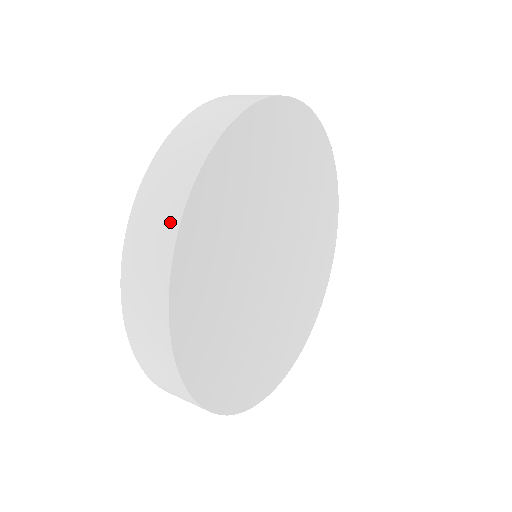
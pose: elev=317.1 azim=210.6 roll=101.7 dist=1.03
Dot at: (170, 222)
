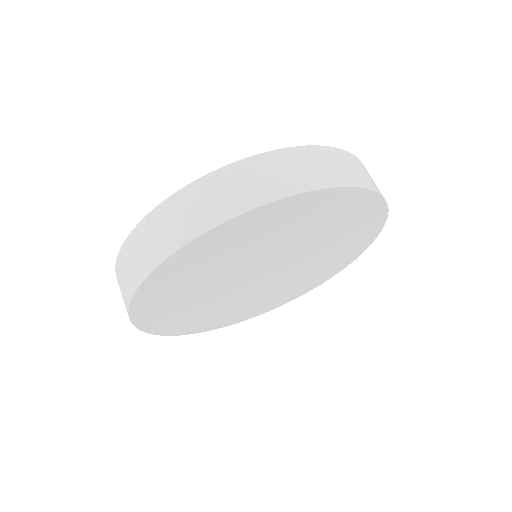
Dot at: (171, 244)
